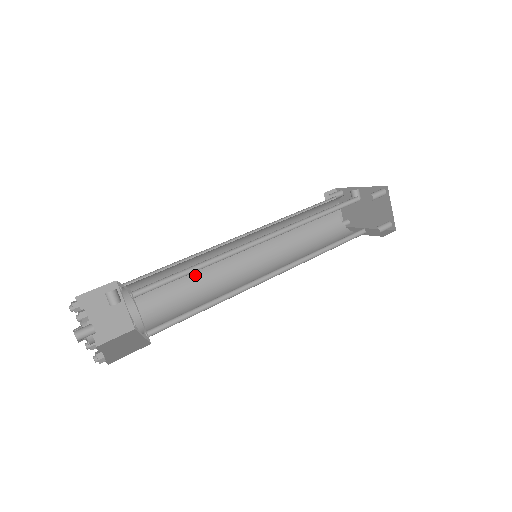
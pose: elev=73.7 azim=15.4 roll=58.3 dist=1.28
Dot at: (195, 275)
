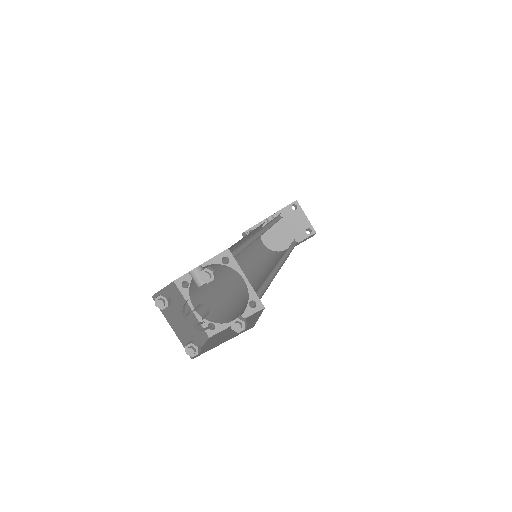
Dot at: (221, 282)
